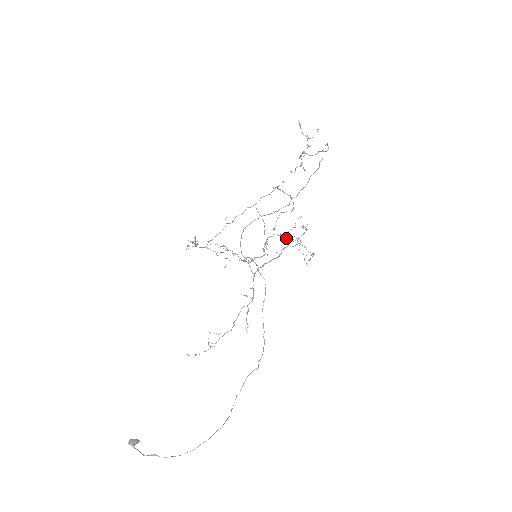
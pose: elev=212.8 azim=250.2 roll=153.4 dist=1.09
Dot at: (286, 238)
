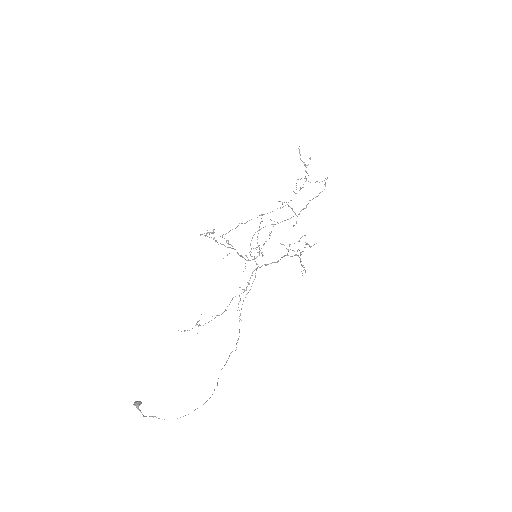
Dot at: occluded
